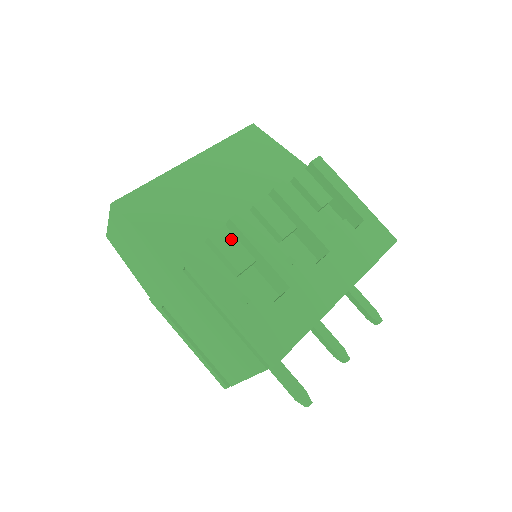
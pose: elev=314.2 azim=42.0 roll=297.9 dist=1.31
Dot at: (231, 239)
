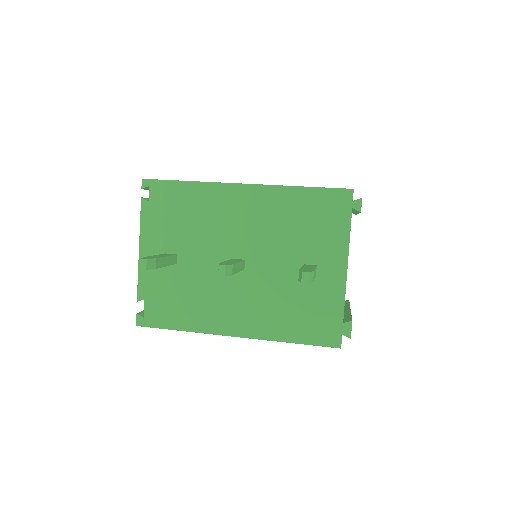
Dot at: occluded
